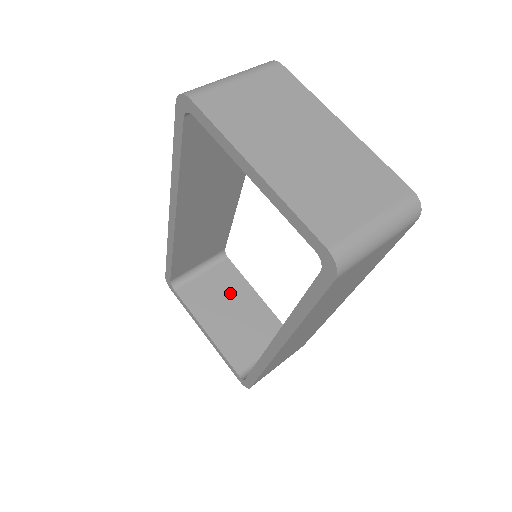
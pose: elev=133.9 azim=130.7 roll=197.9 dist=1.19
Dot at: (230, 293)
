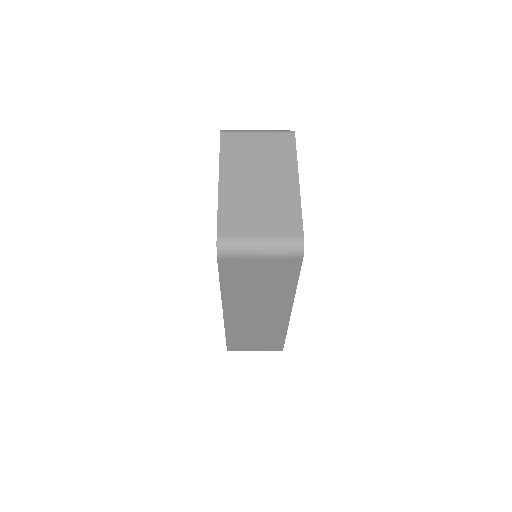
Dot at: occluded
